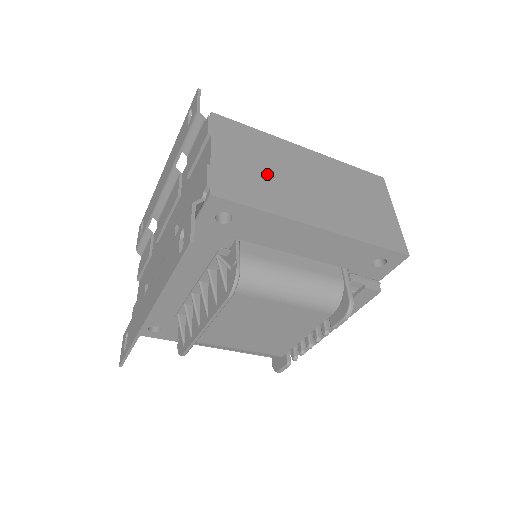
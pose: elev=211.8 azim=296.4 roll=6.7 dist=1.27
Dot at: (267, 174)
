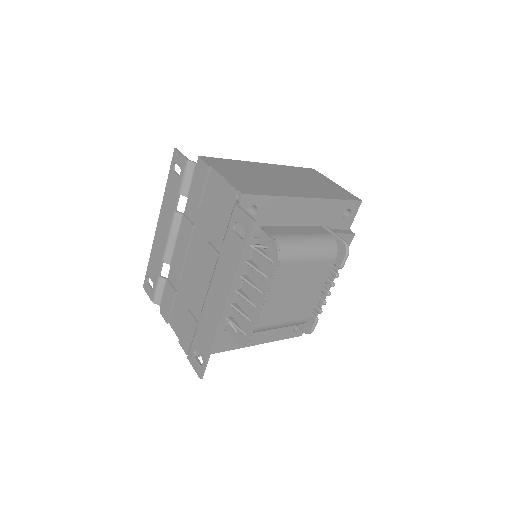
Dot at: (258, 179)
